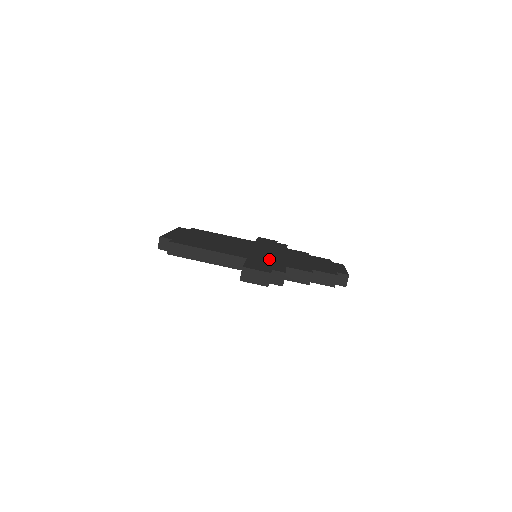
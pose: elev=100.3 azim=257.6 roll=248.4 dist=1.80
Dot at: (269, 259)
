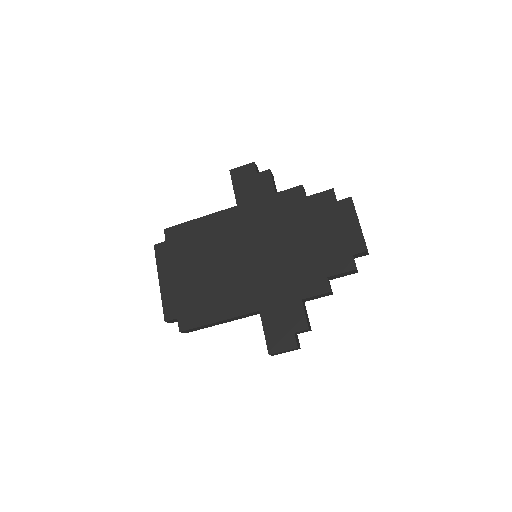
Dot at: (277, 286)
